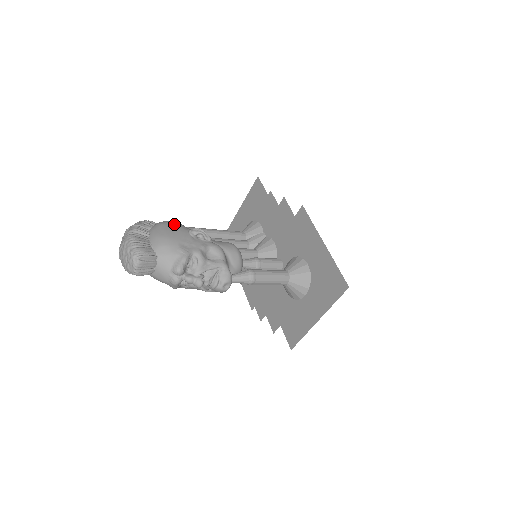
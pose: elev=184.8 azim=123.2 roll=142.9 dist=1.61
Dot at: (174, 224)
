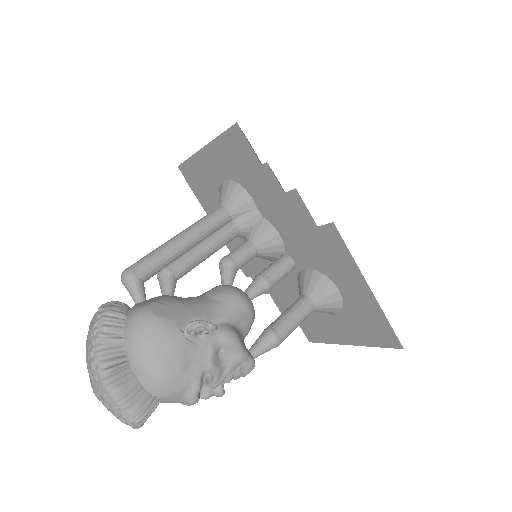
Dot at: (158, 330)
